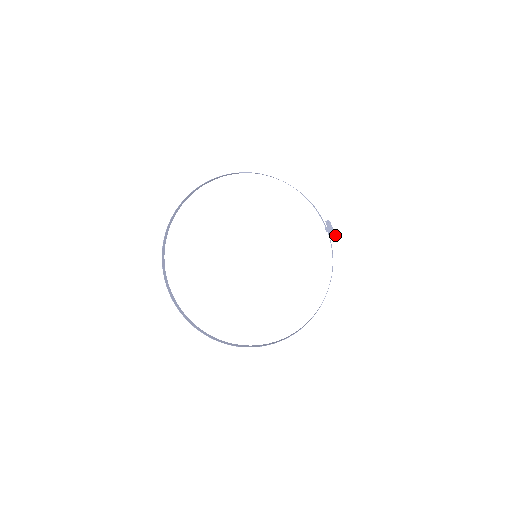
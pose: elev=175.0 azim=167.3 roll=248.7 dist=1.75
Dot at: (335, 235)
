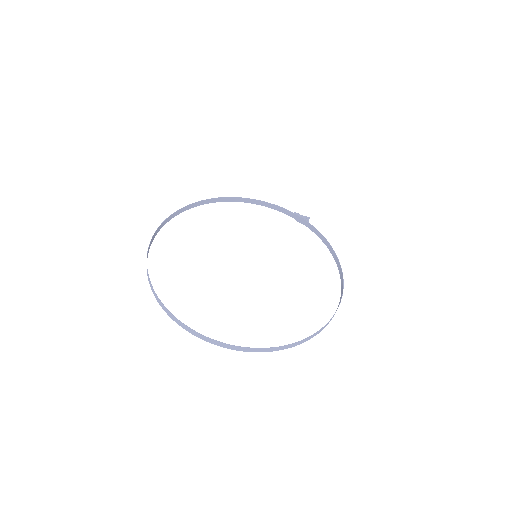
Dot at: (309, 217)
